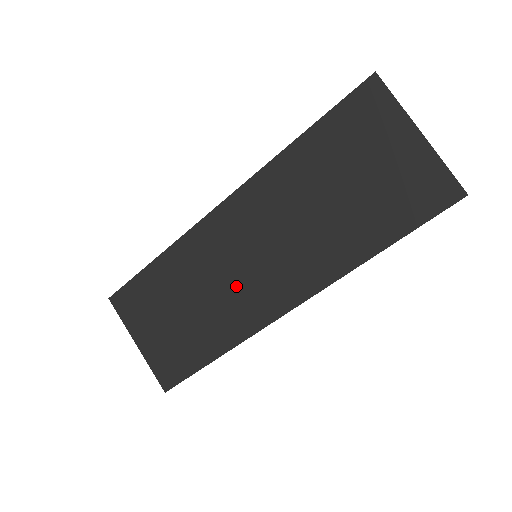
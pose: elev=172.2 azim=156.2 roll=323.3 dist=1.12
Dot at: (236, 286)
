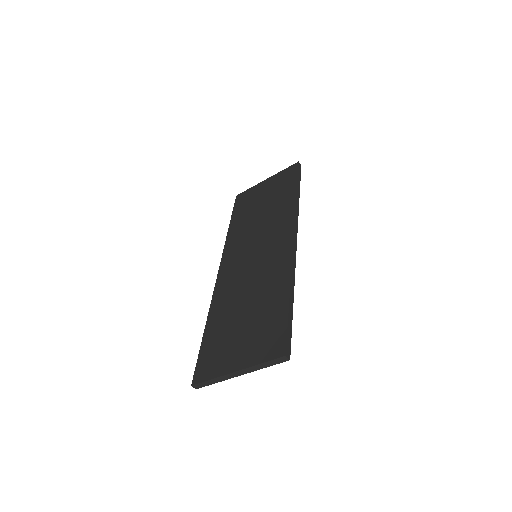
Dot at: (259, 268)
